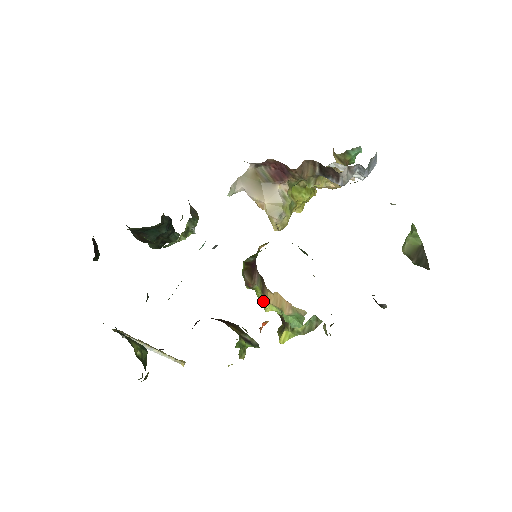
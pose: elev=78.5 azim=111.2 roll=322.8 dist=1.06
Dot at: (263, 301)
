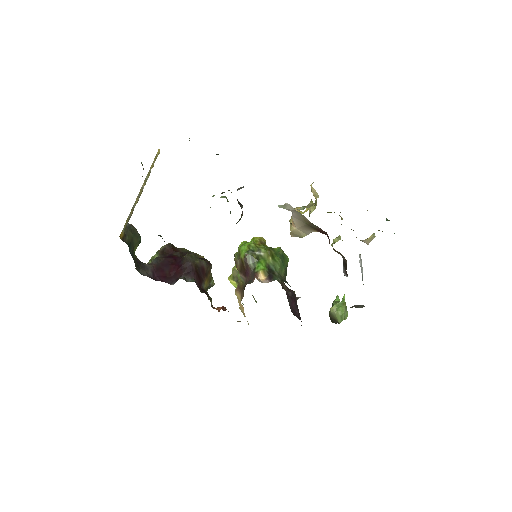
Dot at: occluded
